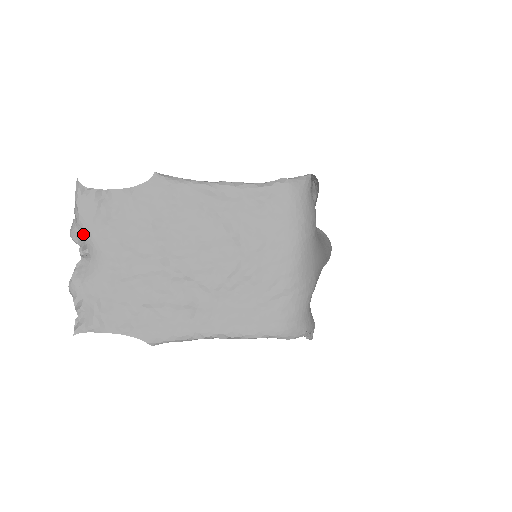
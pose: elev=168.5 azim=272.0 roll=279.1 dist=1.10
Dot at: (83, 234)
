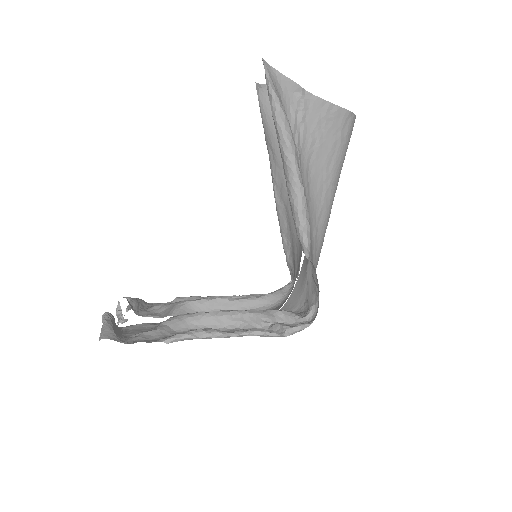
Dot at: occluded
